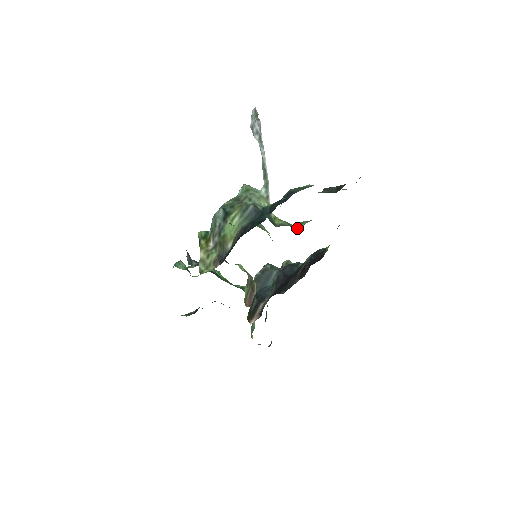
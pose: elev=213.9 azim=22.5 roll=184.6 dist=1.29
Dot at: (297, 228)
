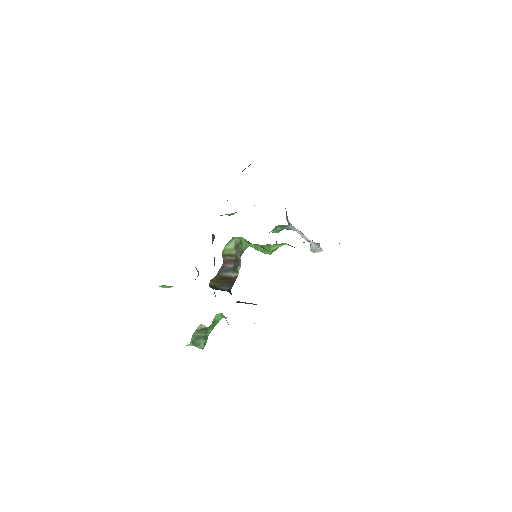
Dot at: occluded
